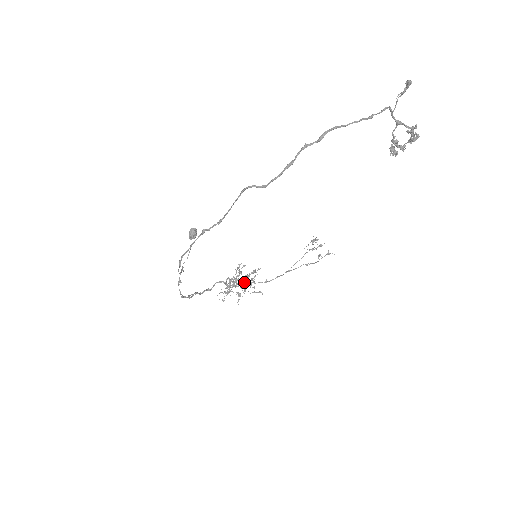
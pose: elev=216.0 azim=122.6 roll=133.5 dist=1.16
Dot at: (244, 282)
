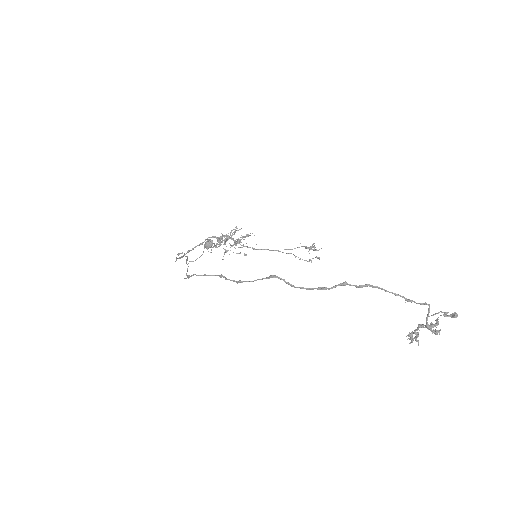
Dot at: (235, 244)
